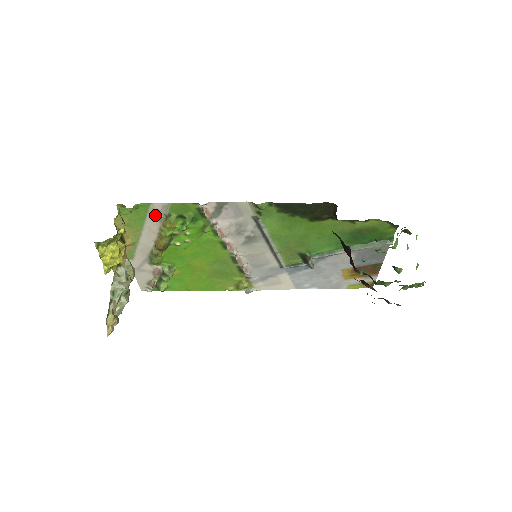
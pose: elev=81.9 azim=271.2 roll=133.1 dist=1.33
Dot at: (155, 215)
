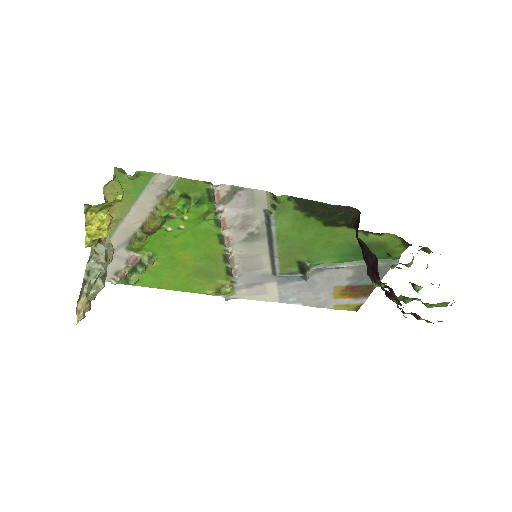
Dot at: (155, 189)
